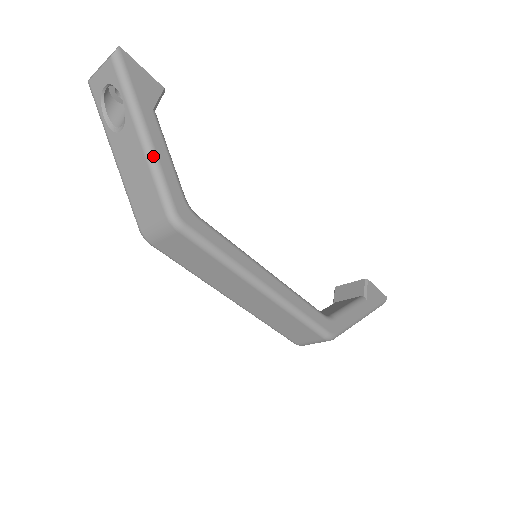
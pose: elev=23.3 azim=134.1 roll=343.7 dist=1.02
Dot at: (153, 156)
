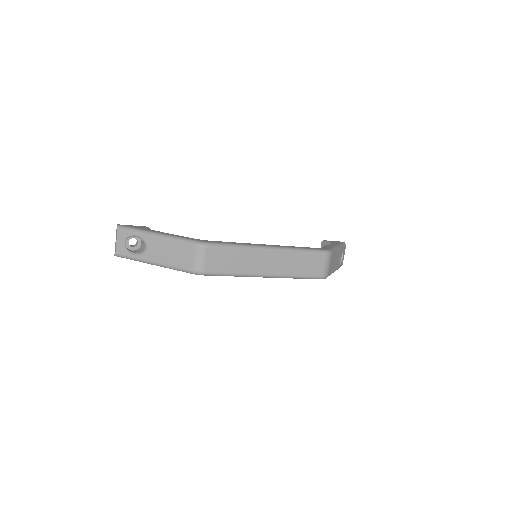
Dot at: (168, 236)
